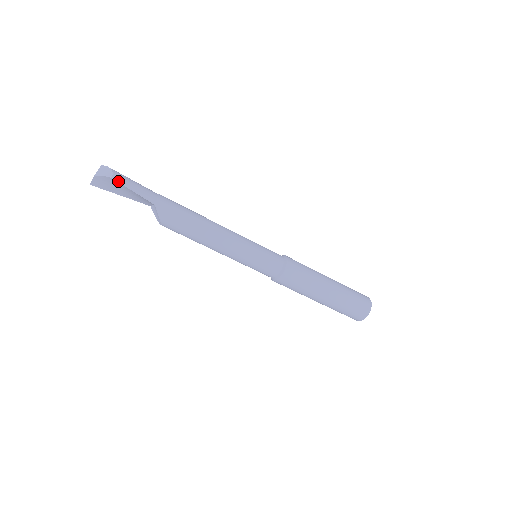
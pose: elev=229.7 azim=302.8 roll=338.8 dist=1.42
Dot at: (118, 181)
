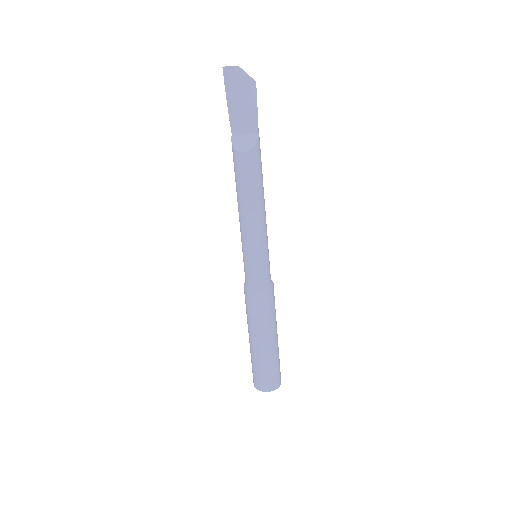
Dot at: (256, 89)
